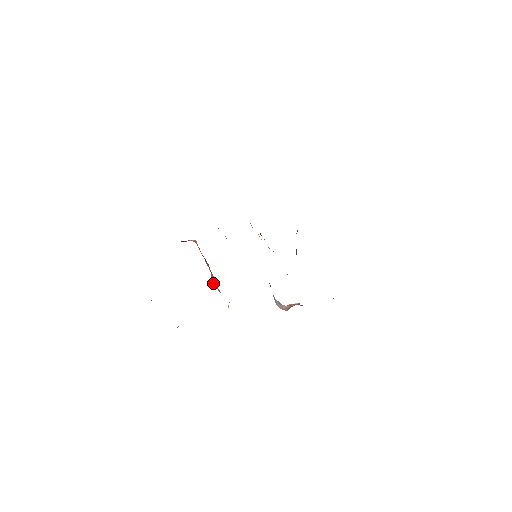
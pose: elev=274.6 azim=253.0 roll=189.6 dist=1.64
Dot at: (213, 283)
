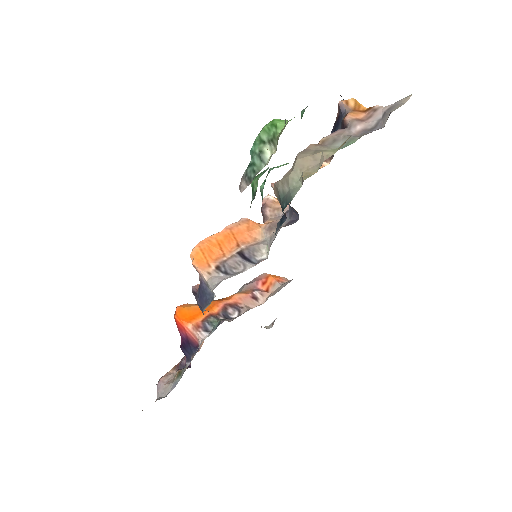
Dot at: (256, 305)
